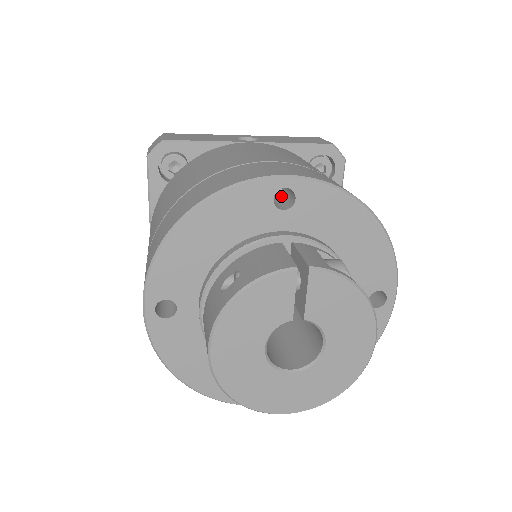
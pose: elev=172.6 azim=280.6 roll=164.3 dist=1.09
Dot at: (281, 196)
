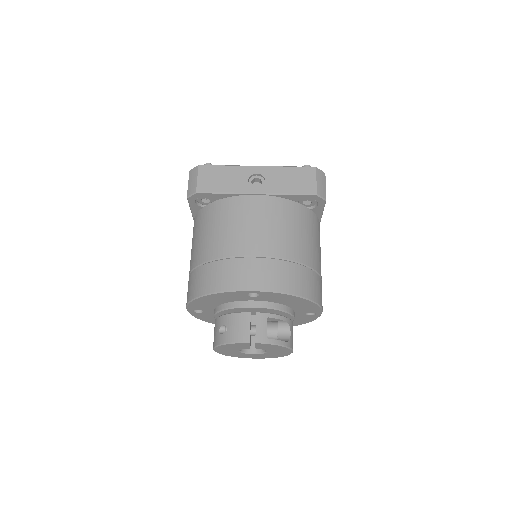
Dot at: occluded
